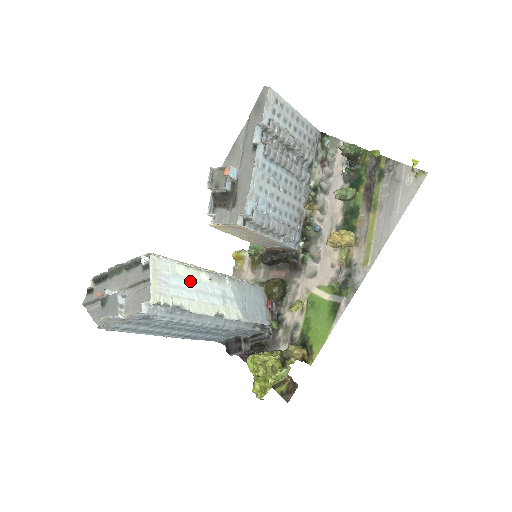
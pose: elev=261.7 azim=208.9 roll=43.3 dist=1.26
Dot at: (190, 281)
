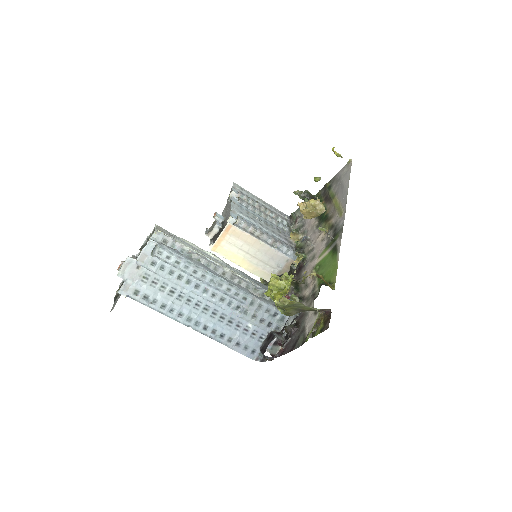
Dot at: (194, 247)
